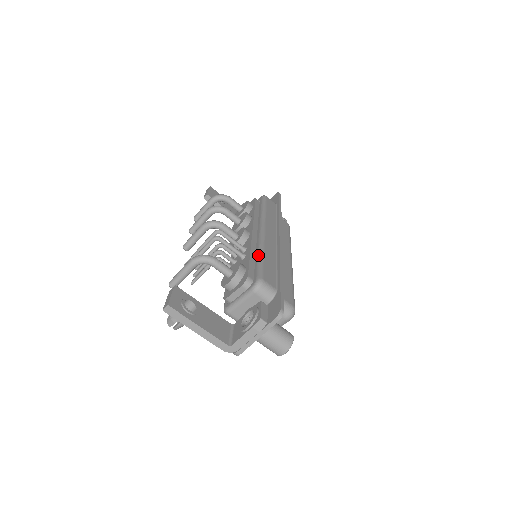
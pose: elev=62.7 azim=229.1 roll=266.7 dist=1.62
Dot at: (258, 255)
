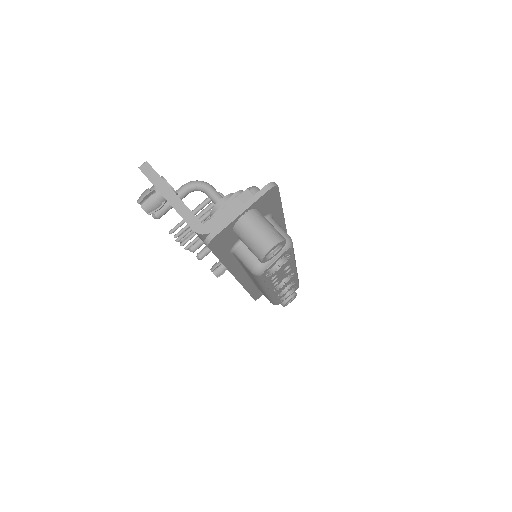
Dot at: occluded
